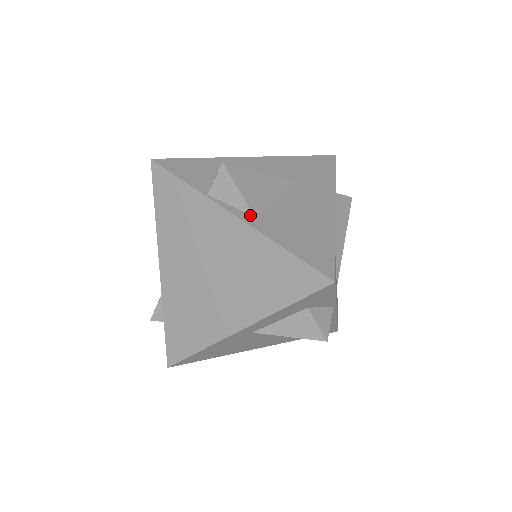
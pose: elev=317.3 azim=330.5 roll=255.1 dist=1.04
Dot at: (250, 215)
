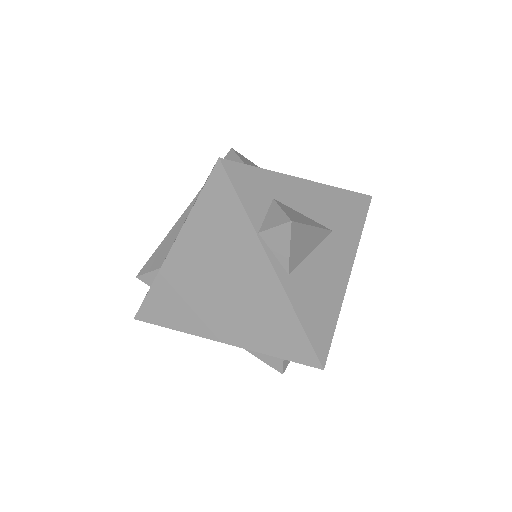
Dot at: (286, 272)
